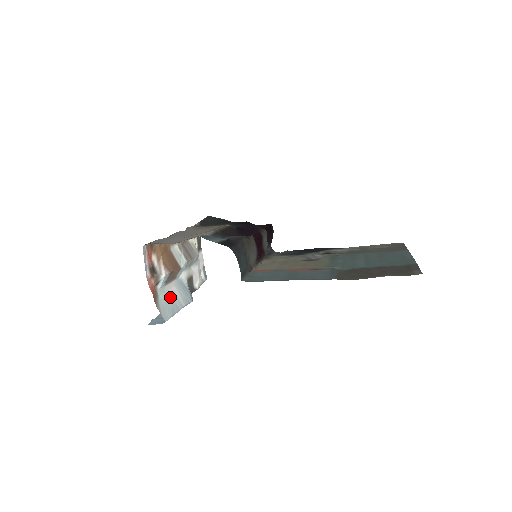
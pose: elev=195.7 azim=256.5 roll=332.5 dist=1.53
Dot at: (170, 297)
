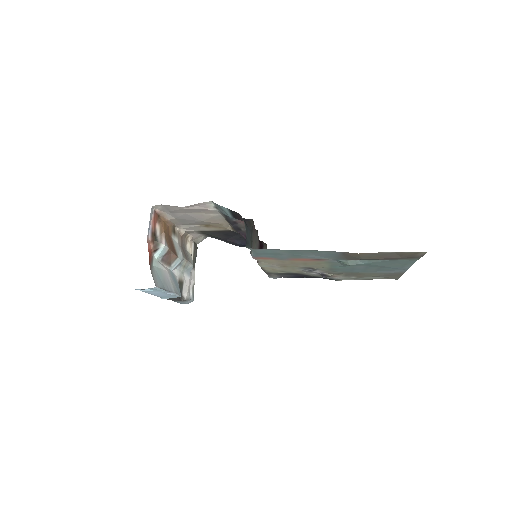
Dot at: (163, 275)
